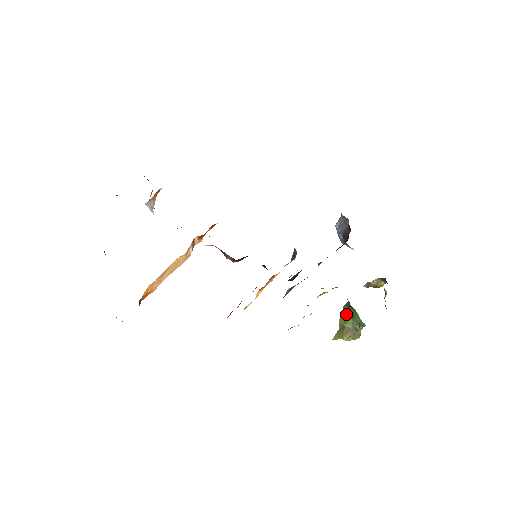
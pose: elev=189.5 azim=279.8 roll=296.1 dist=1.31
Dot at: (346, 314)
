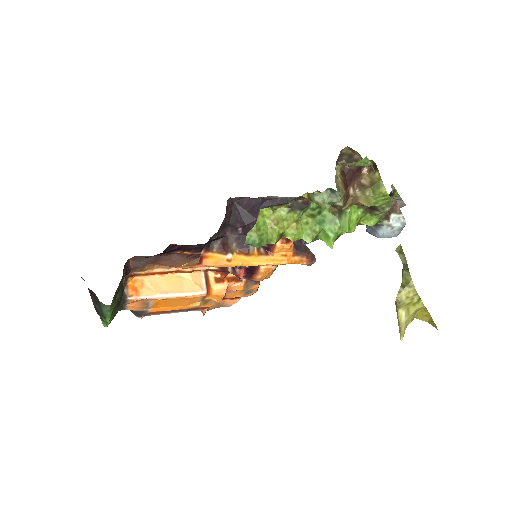
Dot at: occluded
